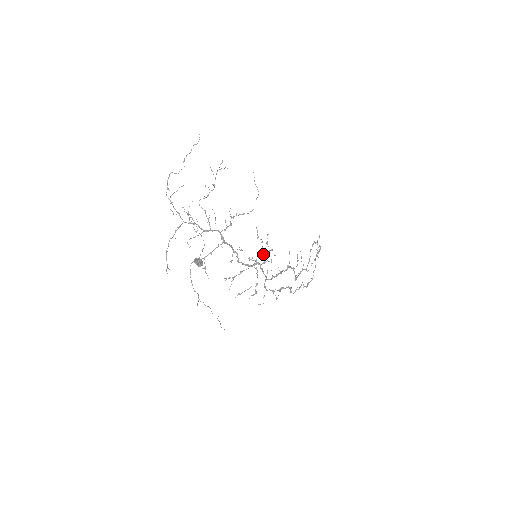
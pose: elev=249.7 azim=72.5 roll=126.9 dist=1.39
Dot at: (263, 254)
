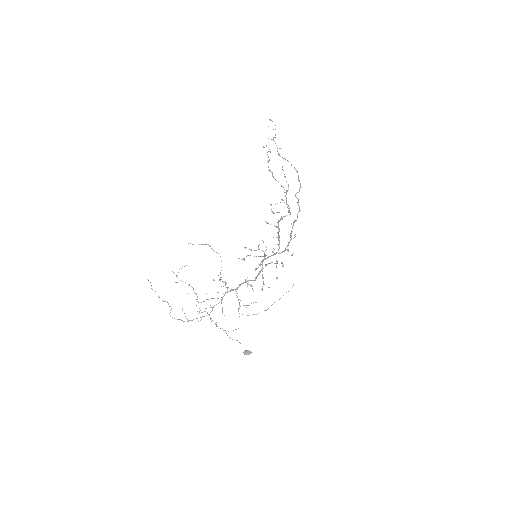
Dot at: occluded
